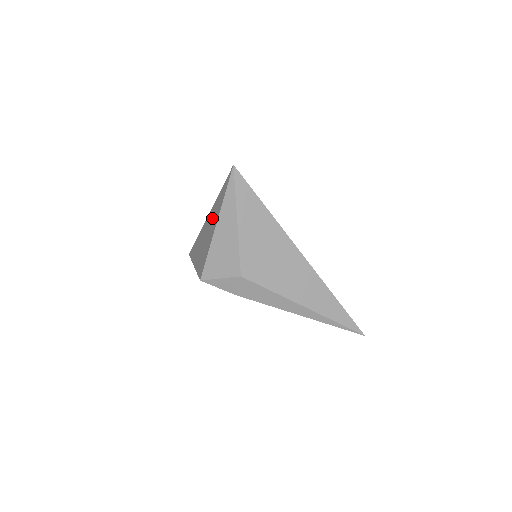
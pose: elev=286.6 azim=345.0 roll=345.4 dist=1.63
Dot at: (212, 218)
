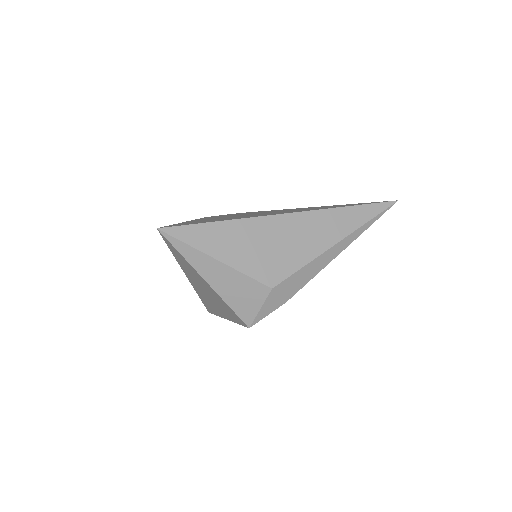
Dot at: (194, 278)
